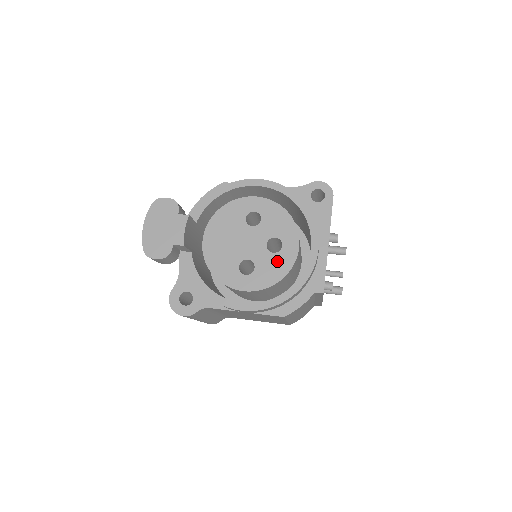
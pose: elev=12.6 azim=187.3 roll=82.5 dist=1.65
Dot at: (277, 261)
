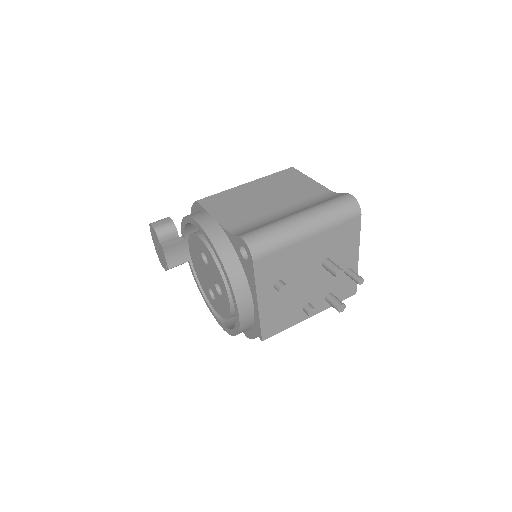
Dot at: (222, 303)
